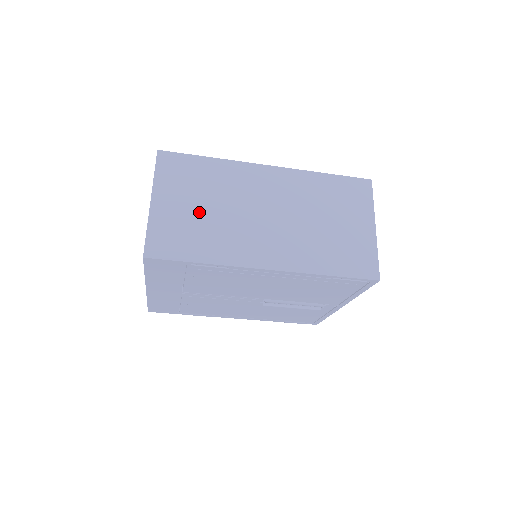
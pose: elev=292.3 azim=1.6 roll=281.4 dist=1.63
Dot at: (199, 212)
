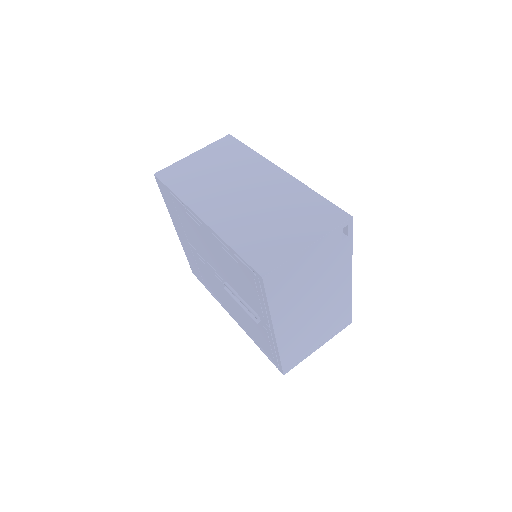
Dot at: (207, 170)
